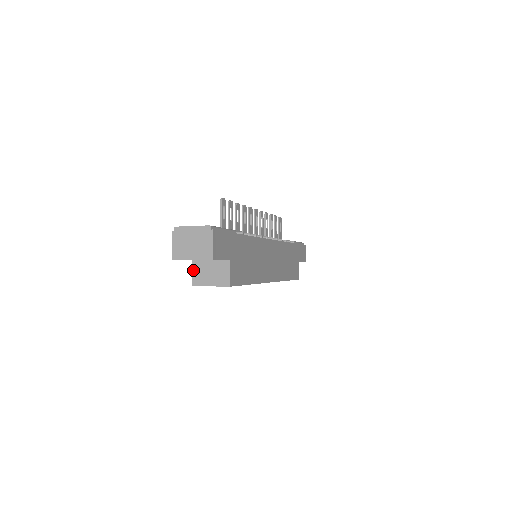
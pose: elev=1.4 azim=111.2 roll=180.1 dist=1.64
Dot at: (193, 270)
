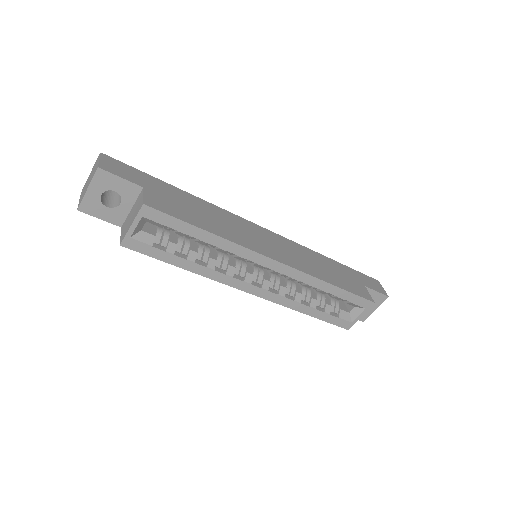
Dot at: (121, 232)
